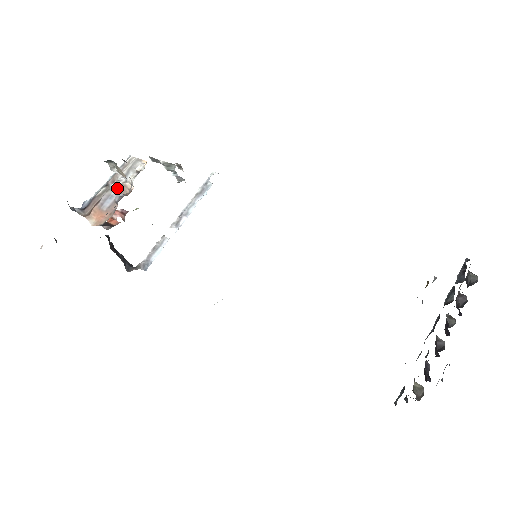
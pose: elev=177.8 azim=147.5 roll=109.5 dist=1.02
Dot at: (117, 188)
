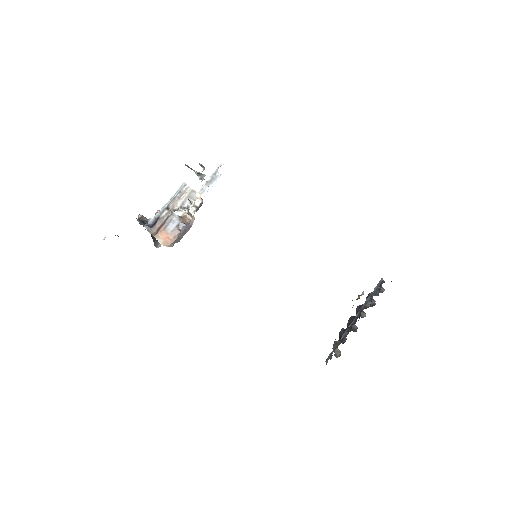
Dot at: (179, 217)
